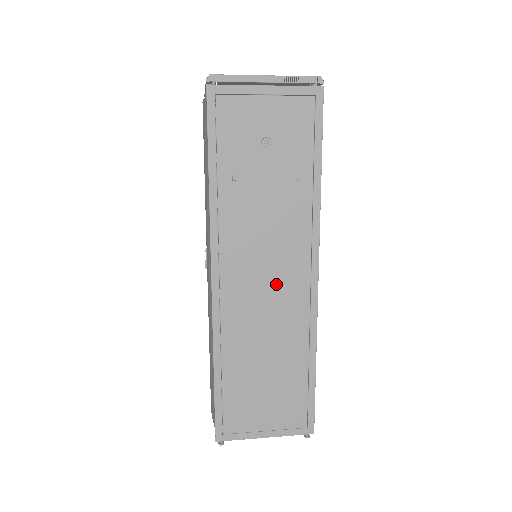
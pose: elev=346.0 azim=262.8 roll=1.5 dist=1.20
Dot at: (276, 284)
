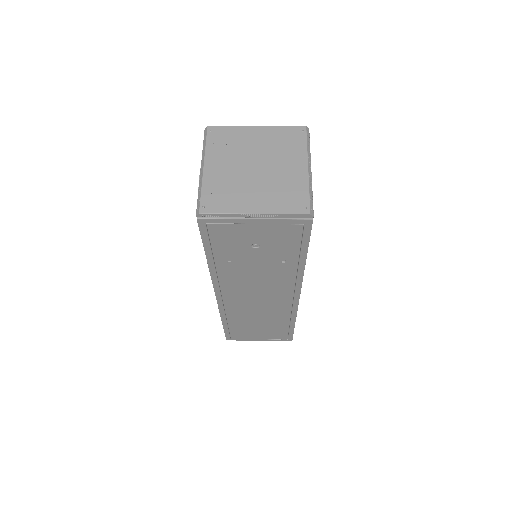
Dot at: (266, 299)
